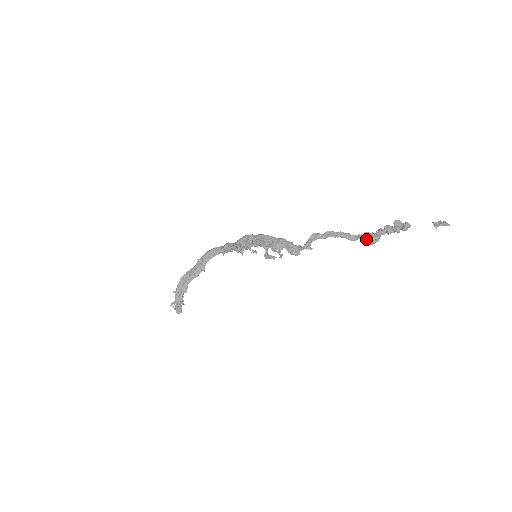
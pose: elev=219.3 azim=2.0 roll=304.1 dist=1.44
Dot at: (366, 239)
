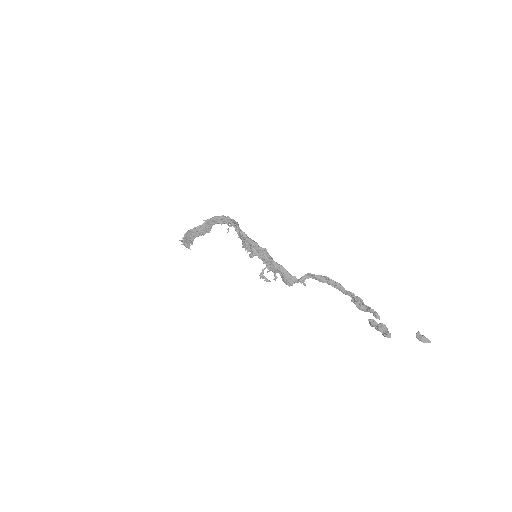
Dot at: (356, 302)
